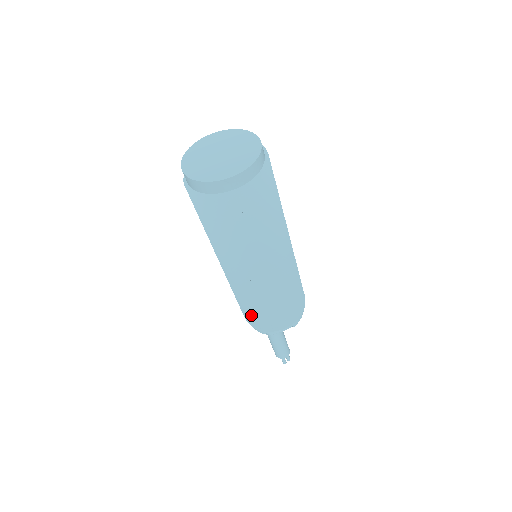
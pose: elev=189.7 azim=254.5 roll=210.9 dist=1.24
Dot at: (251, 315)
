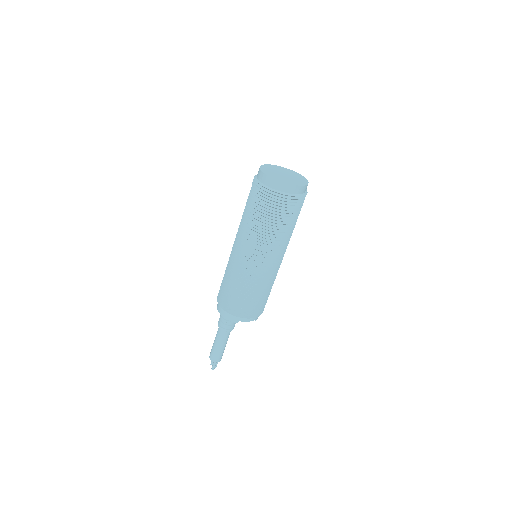
Dot at: (241, 300)
